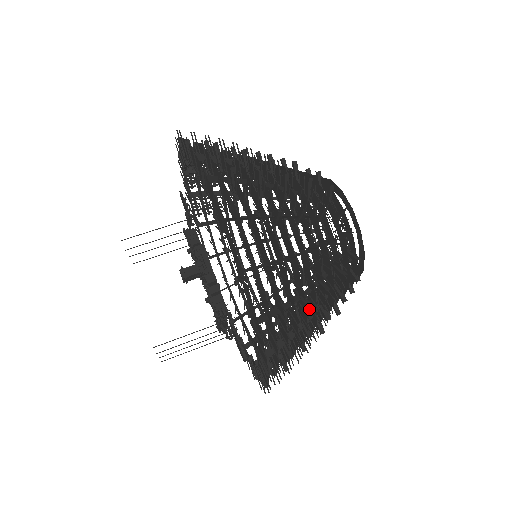
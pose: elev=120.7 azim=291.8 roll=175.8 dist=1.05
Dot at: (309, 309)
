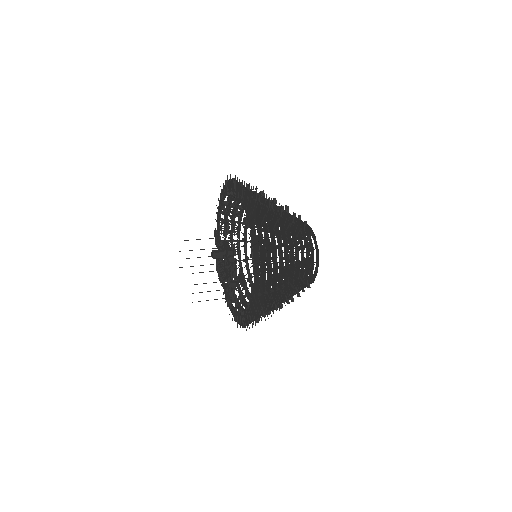
Dot at: (285, 266)
